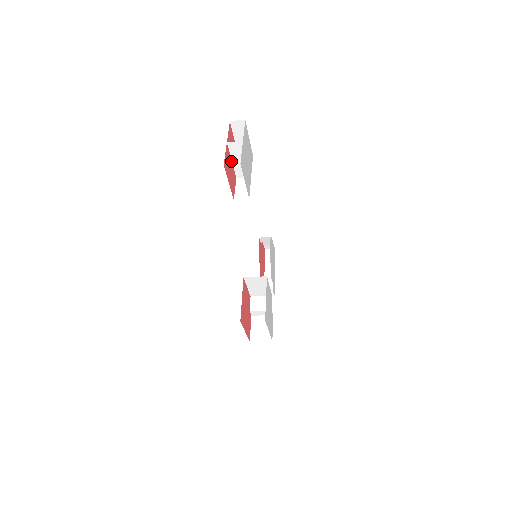
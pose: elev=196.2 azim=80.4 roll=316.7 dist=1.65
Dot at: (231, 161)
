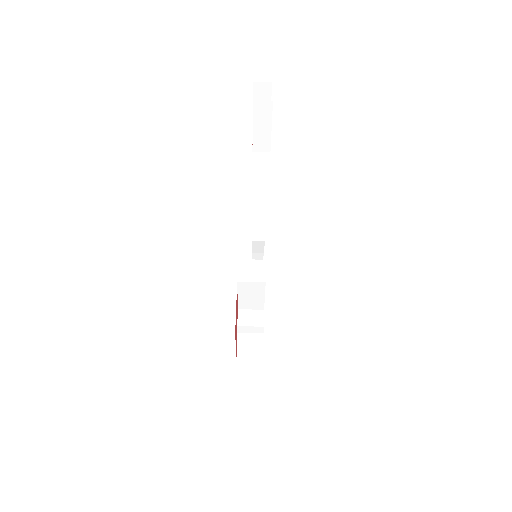
Dot at: occluded
